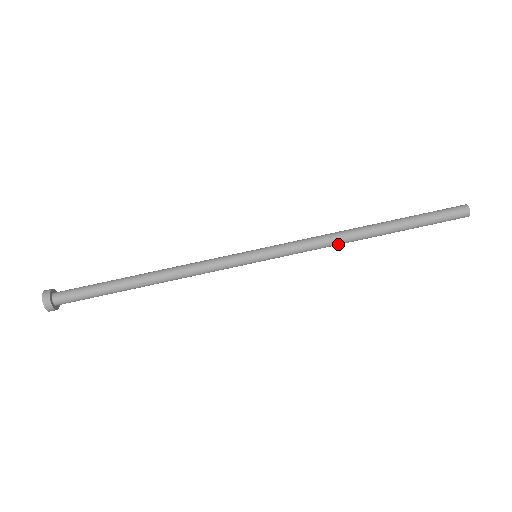
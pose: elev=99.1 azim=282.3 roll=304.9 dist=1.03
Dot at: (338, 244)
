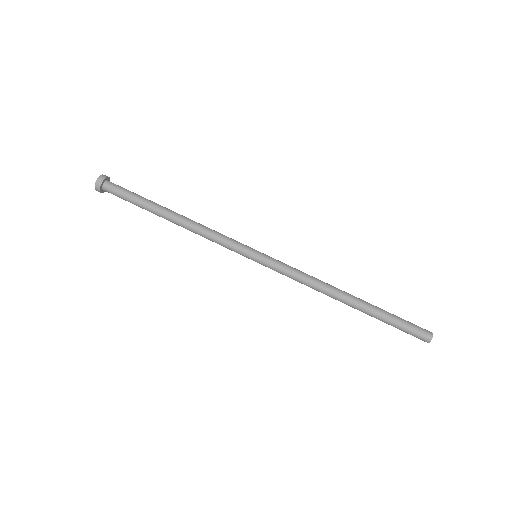
Dot at: (320, 288)
